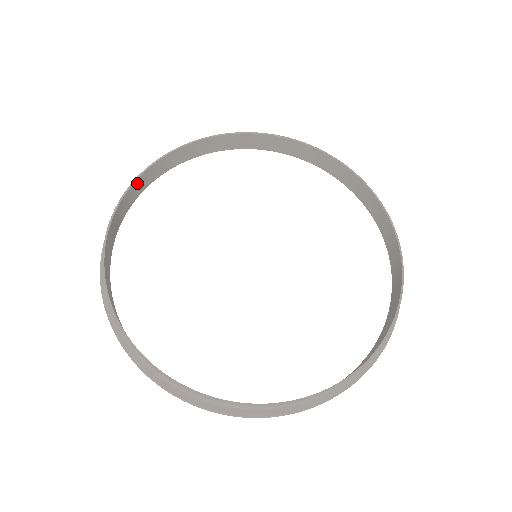
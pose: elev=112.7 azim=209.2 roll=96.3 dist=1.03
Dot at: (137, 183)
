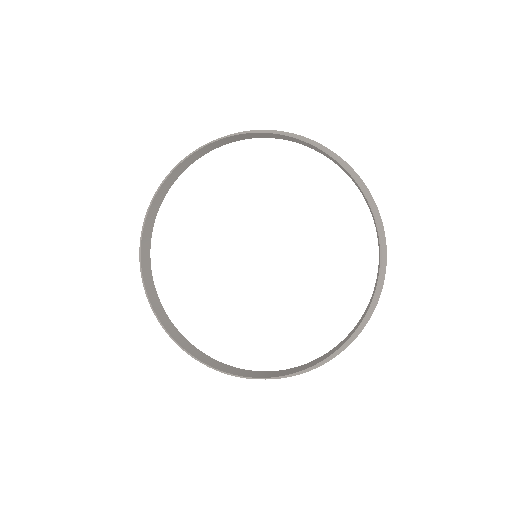
Dot at: (208, 146)
